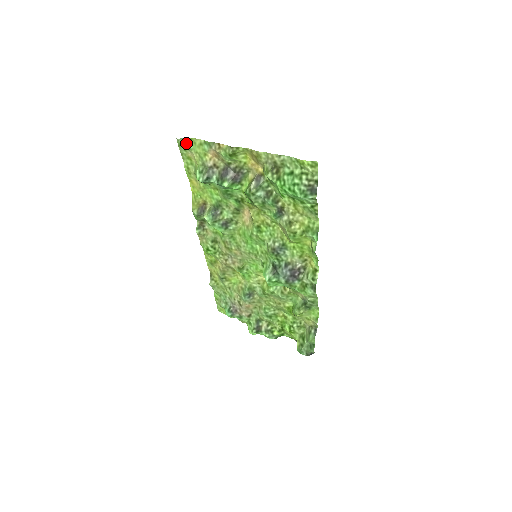
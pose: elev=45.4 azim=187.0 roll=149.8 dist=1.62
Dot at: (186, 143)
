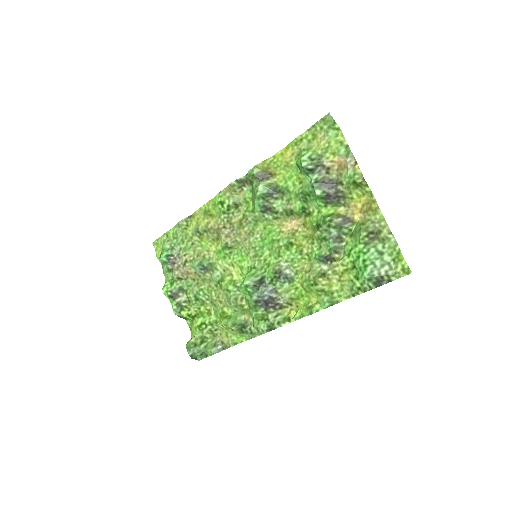
Dot at: (331, 125)
